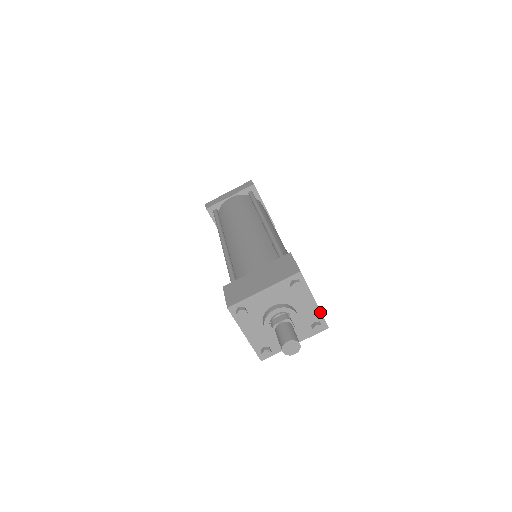
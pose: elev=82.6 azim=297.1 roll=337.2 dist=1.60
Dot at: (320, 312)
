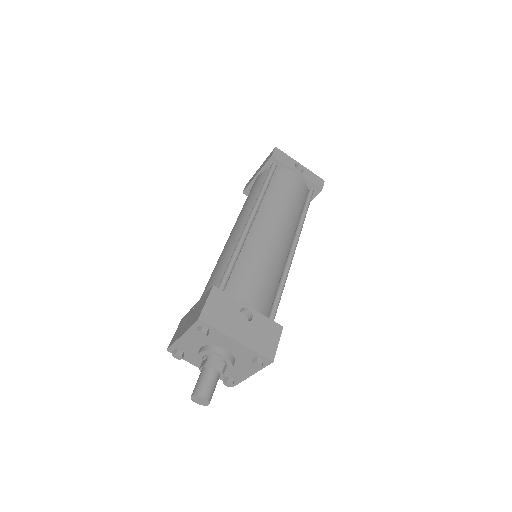
Dot at: (251, 349)
